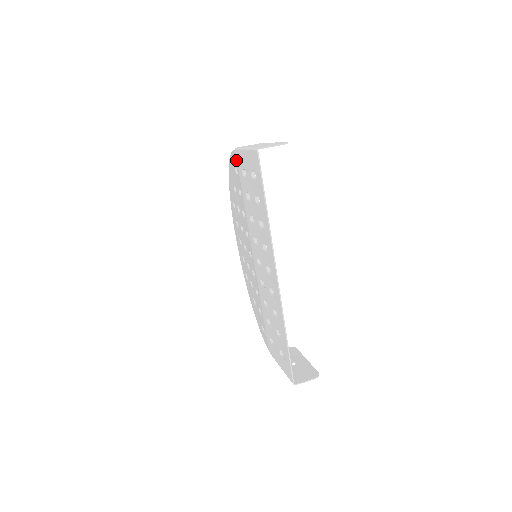
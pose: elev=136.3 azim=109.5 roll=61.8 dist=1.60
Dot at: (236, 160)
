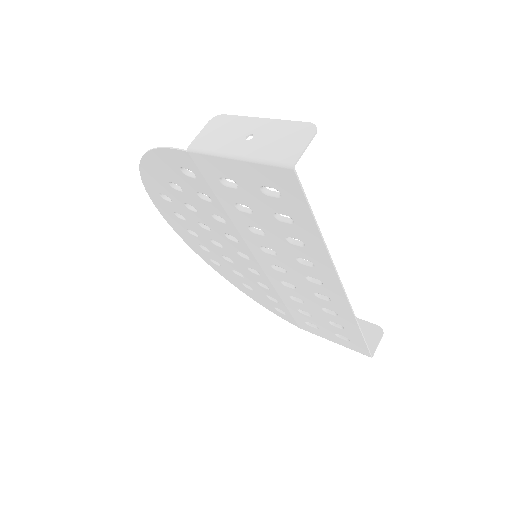
Dot at: (192, 164)
